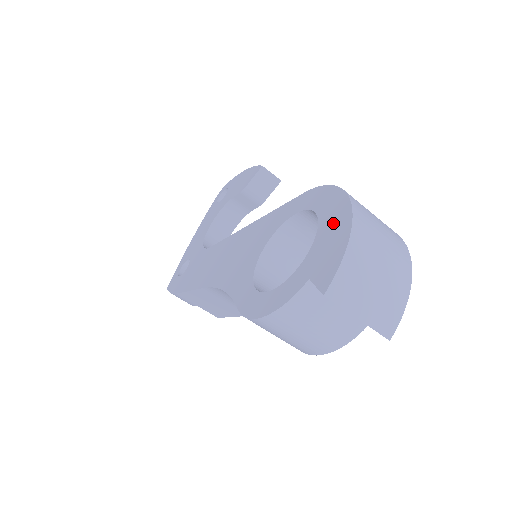
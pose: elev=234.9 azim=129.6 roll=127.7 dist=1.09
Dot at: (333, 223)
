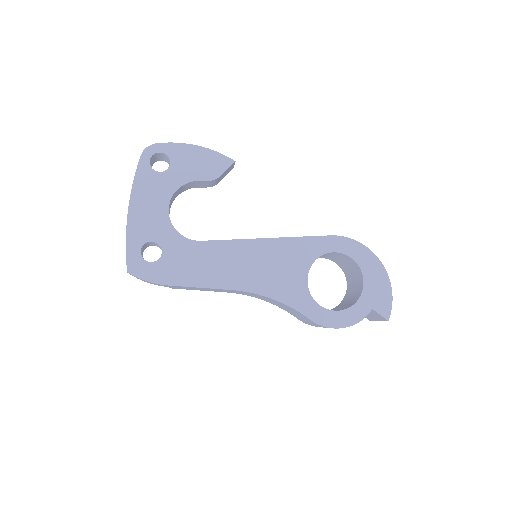
Dot at: (375, 275)
